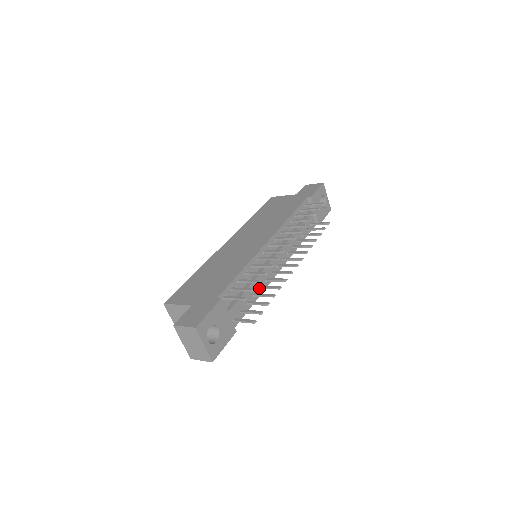
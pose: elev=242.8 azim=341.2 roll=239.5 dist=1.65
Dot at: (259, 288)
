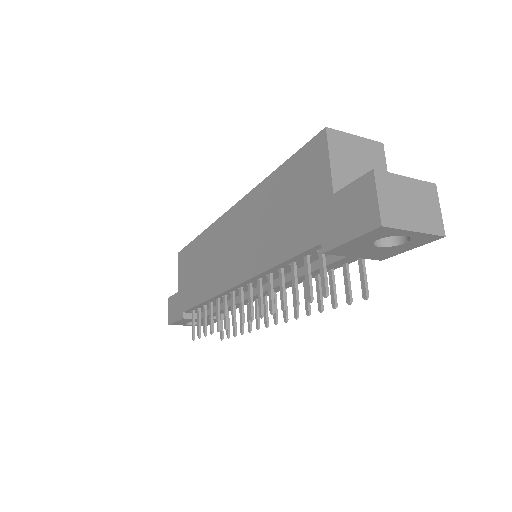
Dot at: occluded
